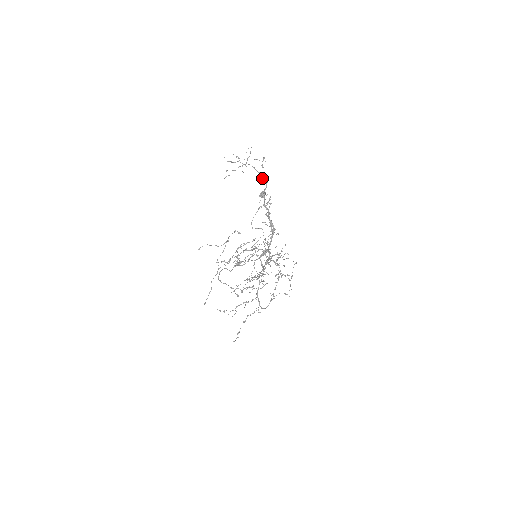
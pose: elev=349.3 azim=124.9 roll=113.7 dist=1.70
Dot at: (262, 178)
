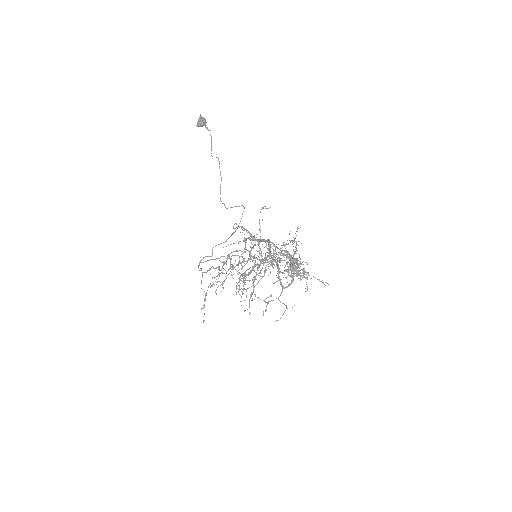
Dot at: (286, 254)
